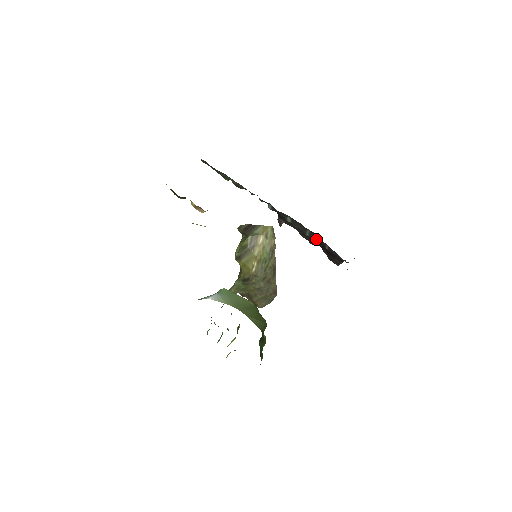
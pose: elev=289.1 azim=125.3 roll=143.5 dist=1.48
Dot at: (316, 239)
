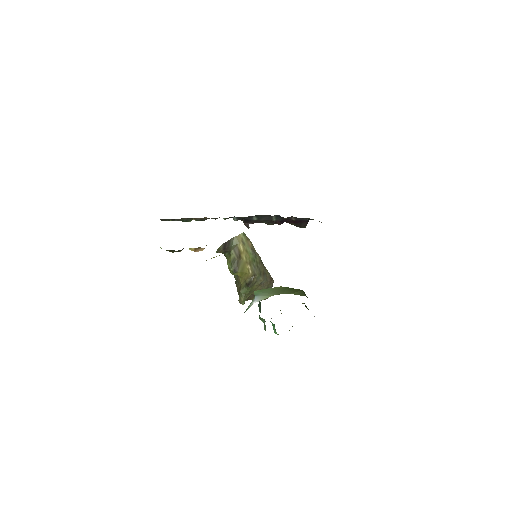
Dot at: (283, 218)
